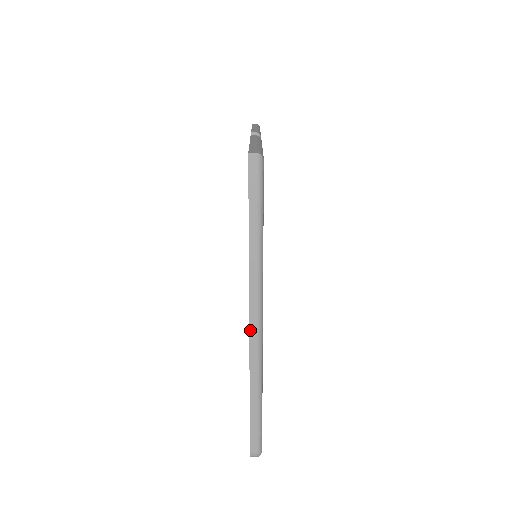
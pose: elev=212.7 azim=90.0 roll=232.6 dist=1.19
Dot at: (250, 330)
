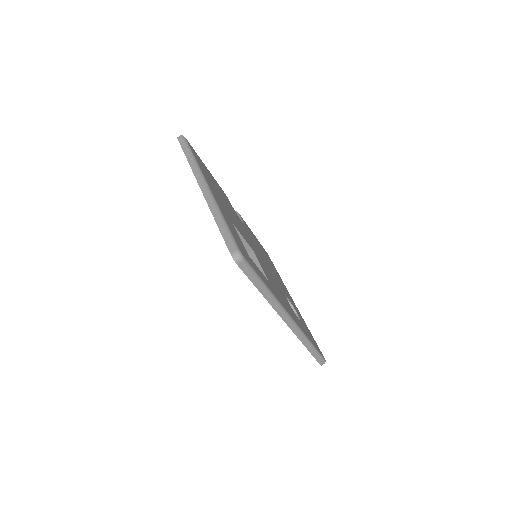
Dot at: (201, 189)
